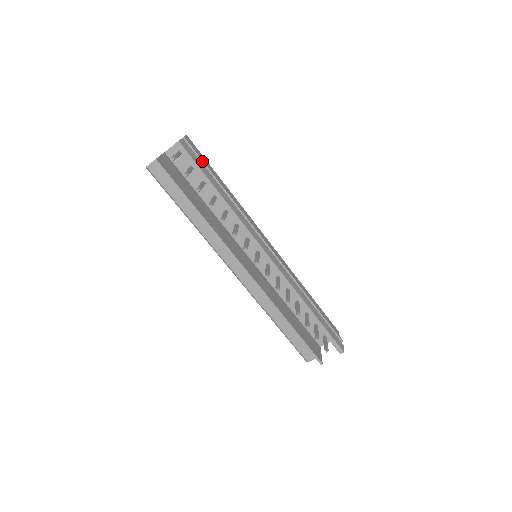
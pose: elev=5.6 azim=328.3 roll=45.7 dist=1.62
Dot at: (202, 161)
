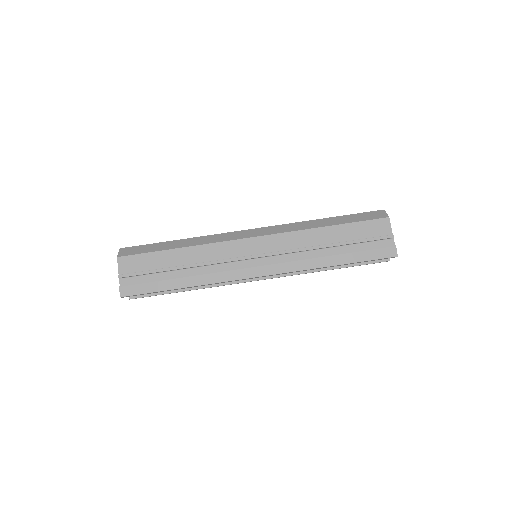
Dot at: (146, 274)
